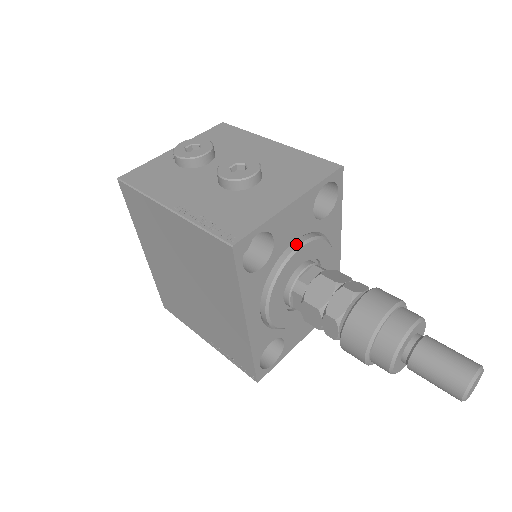
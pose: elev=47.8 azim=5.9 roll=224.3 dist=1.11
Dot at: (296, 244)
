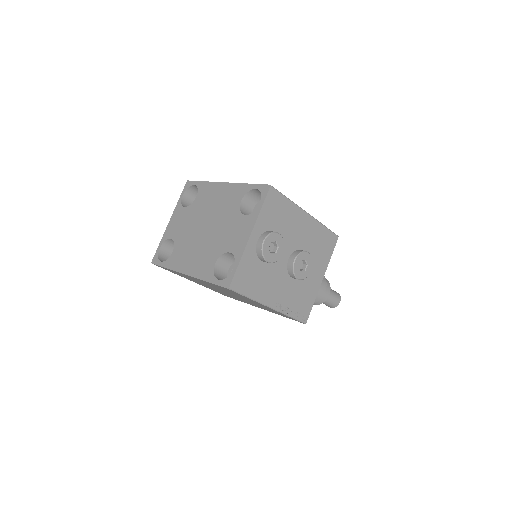
Dot at: occluded
